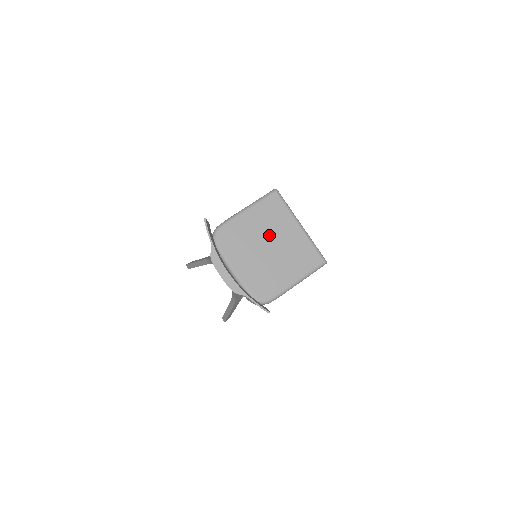
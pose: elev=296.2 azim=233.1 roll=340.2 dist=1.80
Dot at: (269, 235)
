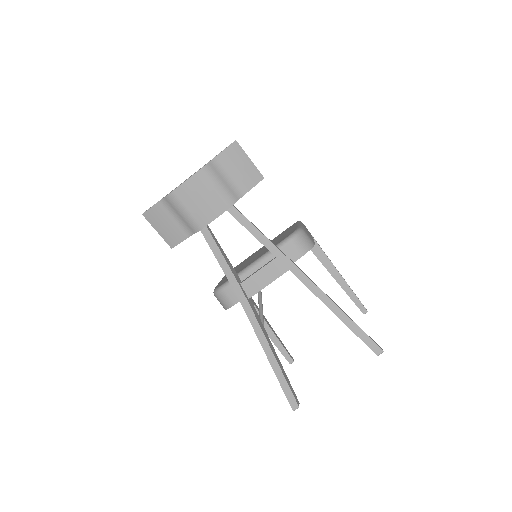
Dot at: (249, 259)
